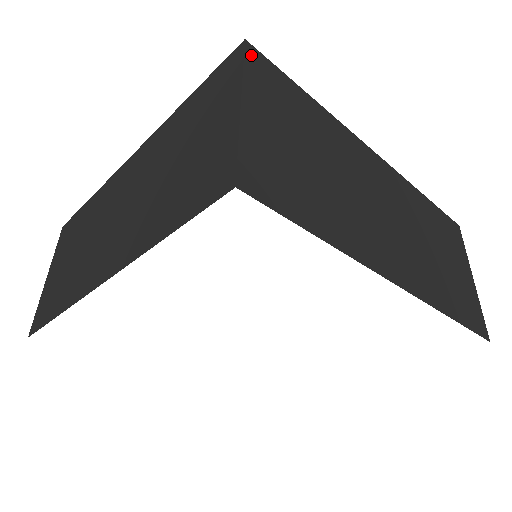
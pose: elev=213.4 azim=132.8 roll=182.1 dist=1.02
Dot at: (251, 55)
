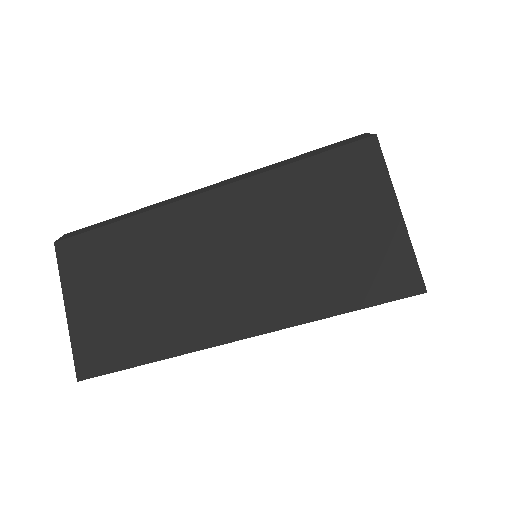
Dot at: (380, 150)
